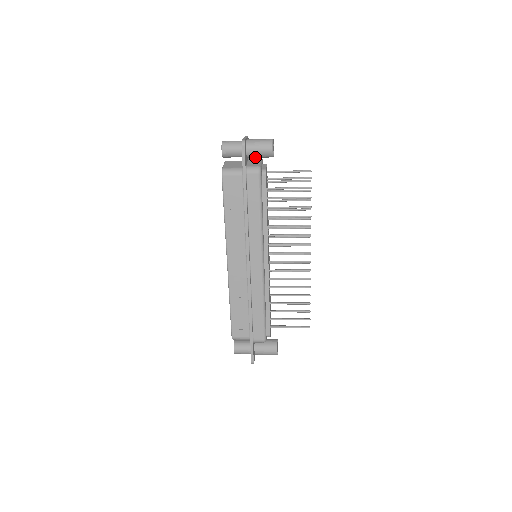
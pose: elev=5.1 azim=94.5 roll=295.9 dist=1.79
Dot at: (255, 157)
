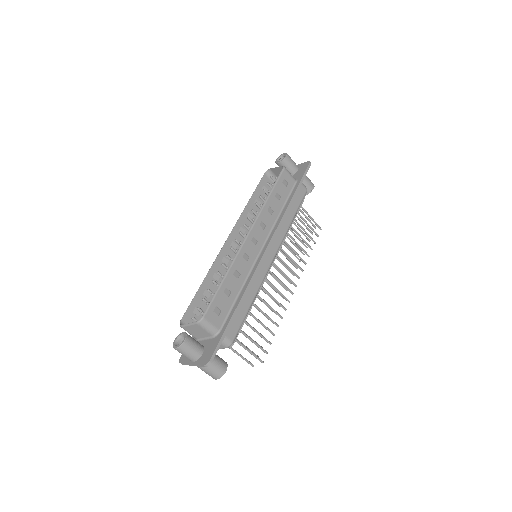
Dot at: occluded
